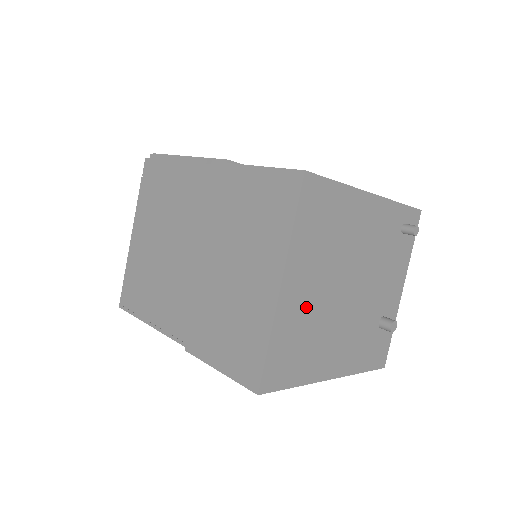
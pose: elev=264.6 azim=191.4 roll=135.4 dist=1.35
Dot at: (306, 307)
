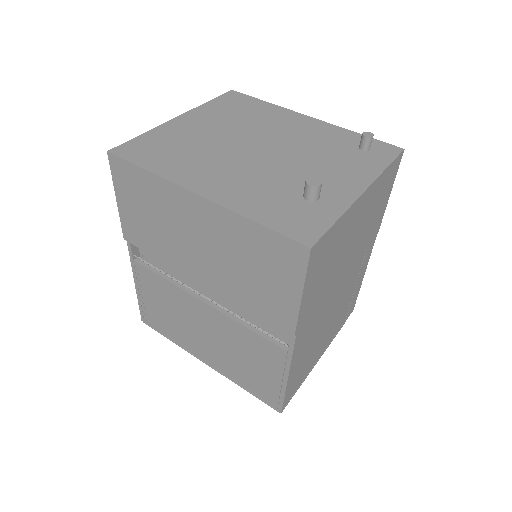
Dot at: (195, 135)
